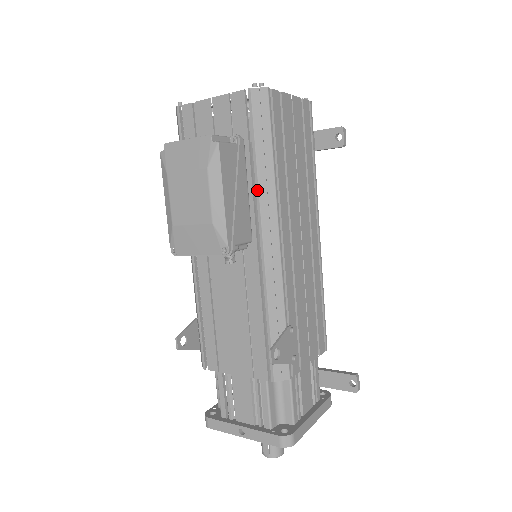
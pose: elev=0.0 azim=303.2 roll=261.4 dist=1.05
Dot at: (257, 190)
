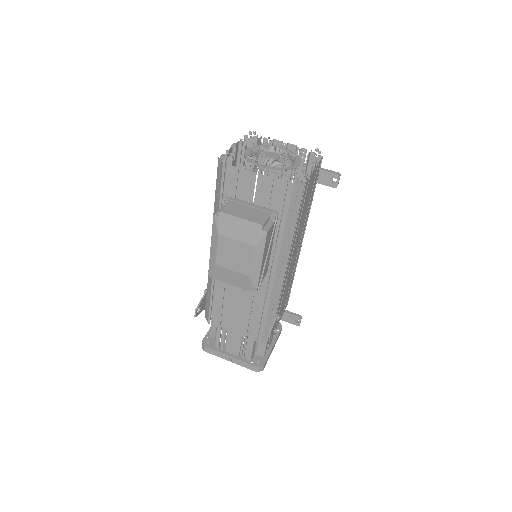
Dot at: (279, 246)
